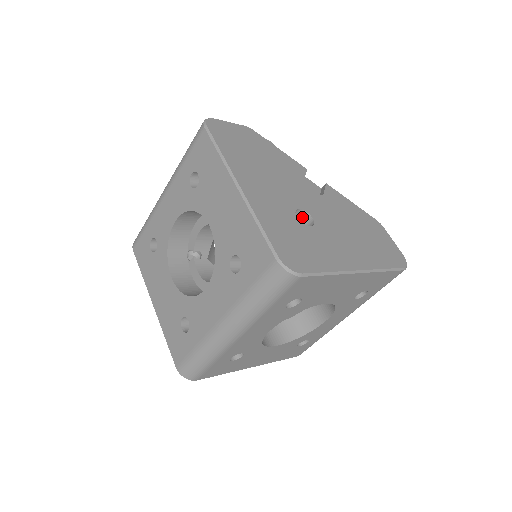
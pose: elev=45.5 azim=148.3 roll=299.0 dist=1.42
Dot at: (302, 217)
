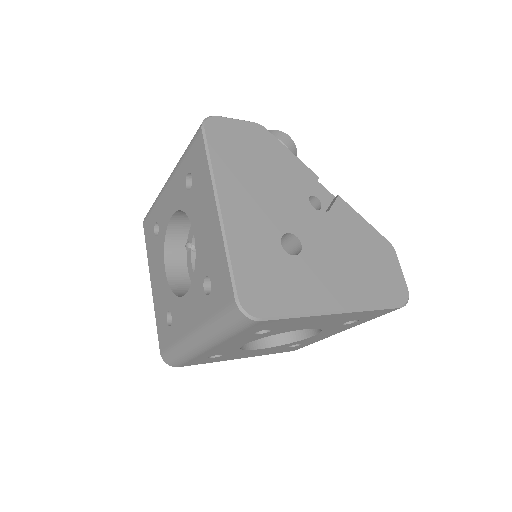
Dot at: (292, 240)
